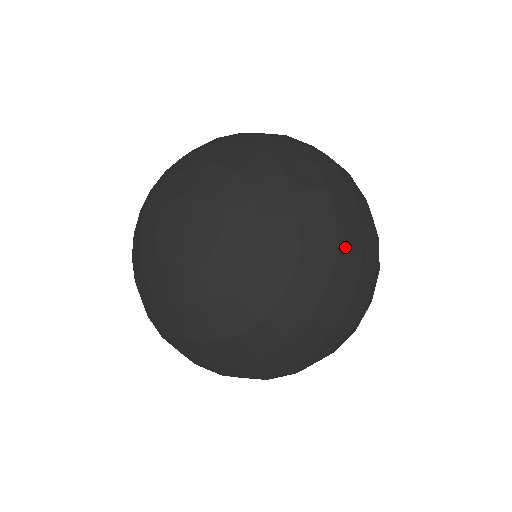
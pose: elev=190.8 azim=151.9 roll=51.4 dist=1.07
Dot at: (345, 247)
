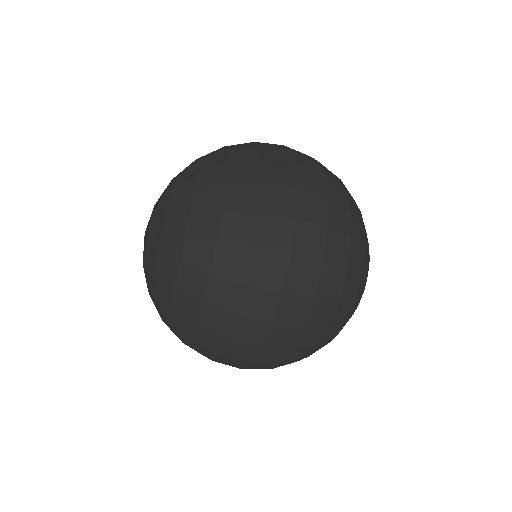
Dot at: (235, 204)
